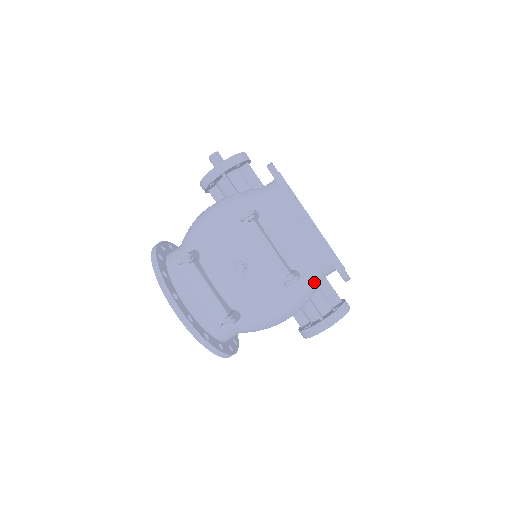
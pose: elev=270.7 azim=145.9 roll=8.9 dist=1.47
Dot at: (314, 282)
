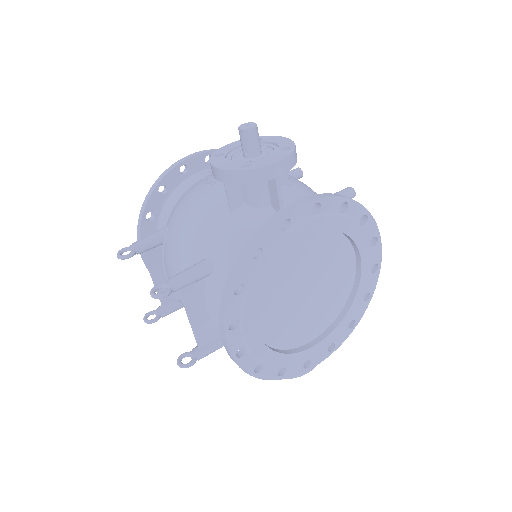
Dot at: occluded
